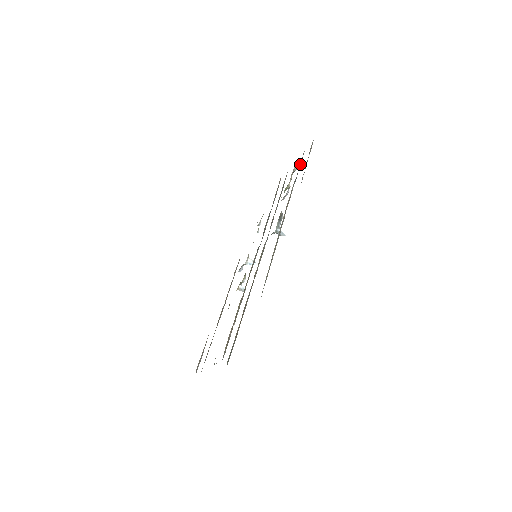
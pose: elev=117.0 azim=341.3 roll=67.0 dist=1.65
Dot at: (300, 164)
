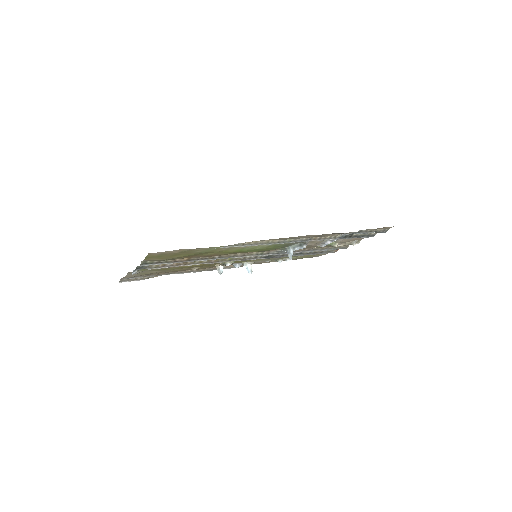
Dot at: (360, 235)
